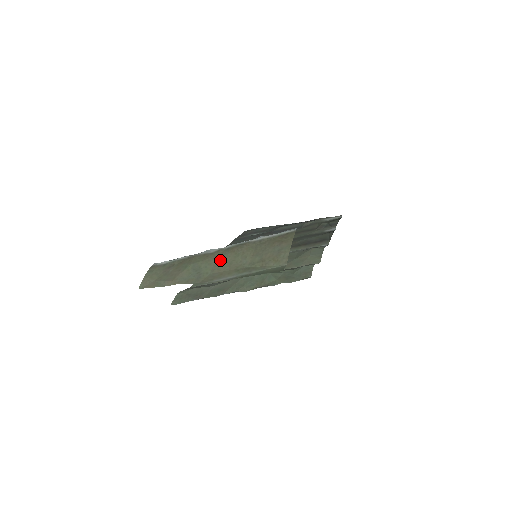
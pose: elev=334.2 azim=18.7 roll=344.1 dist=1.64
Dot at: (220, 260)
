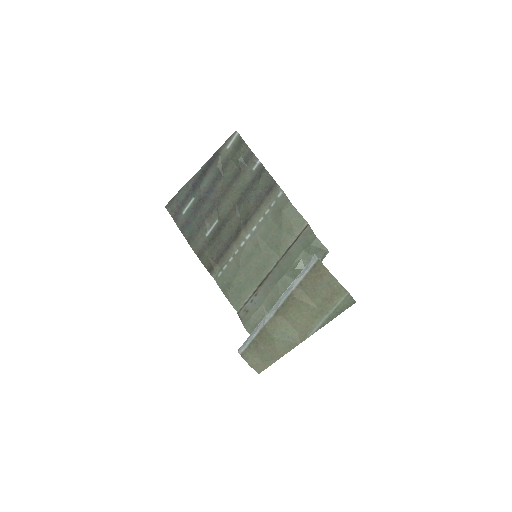
Dot at: (290, 318)
